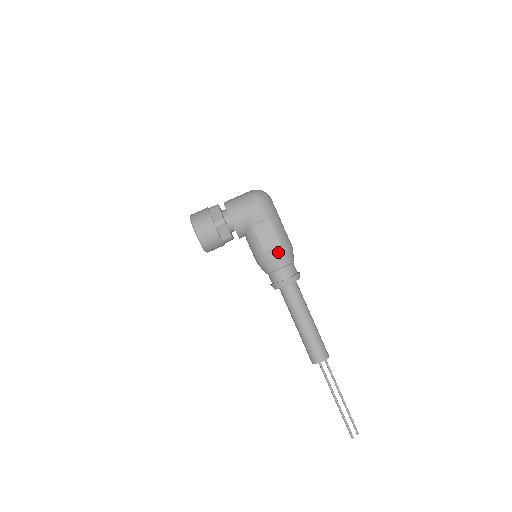
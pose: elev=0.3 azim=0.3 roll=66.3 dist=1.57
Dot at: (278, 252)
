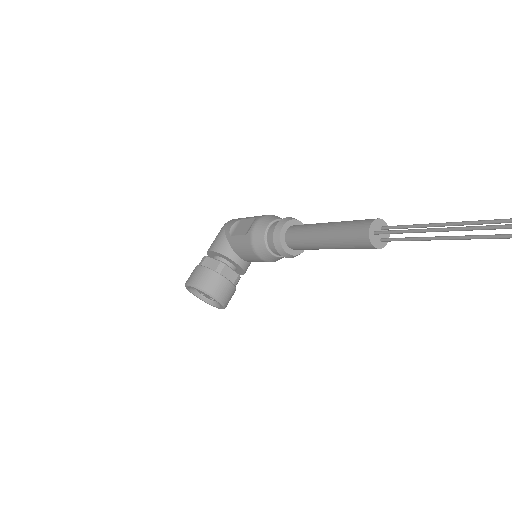
Dot at: (256, 221)
